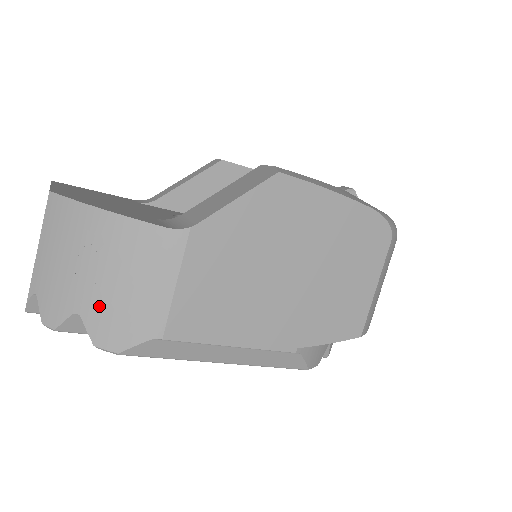
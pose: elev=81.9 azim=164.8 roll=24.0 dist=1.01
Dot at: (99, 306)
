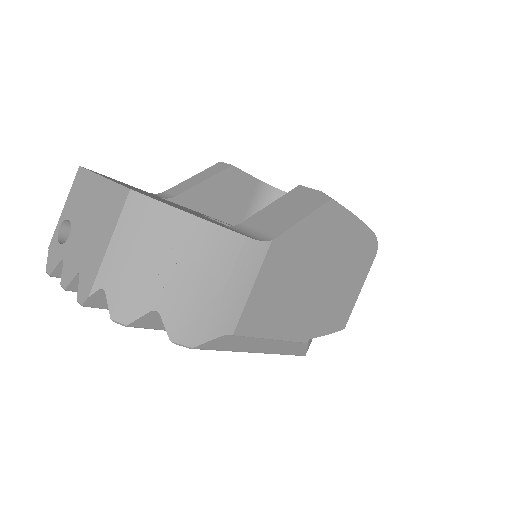
Dot at: (181, 305)
